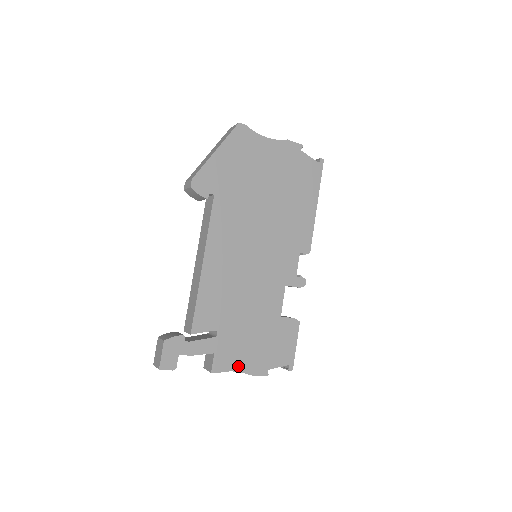
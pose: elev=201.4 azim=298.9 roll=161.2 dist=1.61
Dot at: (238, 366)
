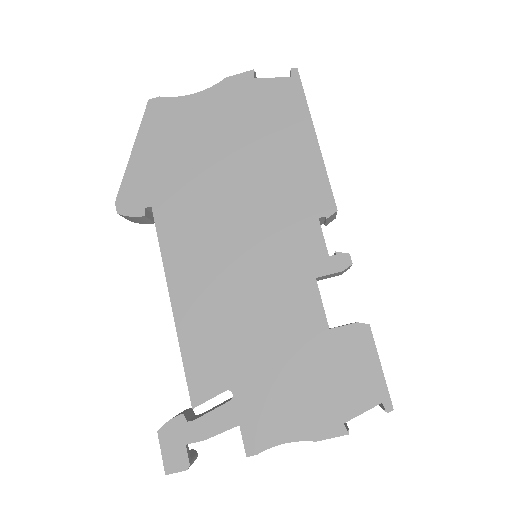
Dot at: (287, 433)
